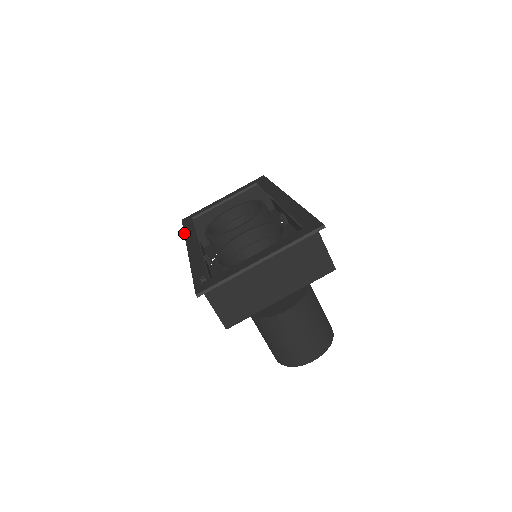
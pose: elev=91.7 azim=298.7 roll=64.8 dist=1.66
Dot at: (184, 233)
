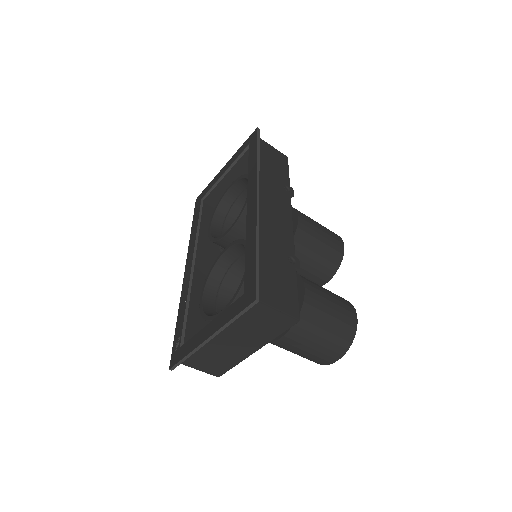
Dot at: occluded
